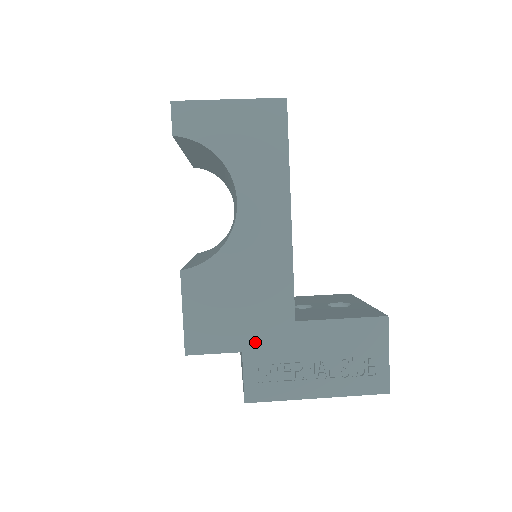
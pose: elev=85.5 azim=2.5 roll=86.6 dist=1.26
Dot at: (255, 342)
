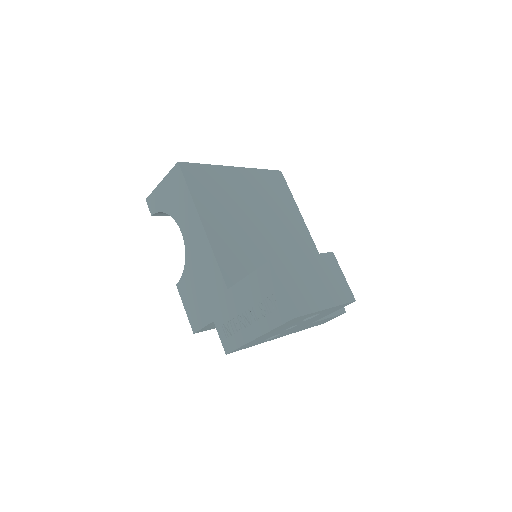
Dot at: (216, 312)
